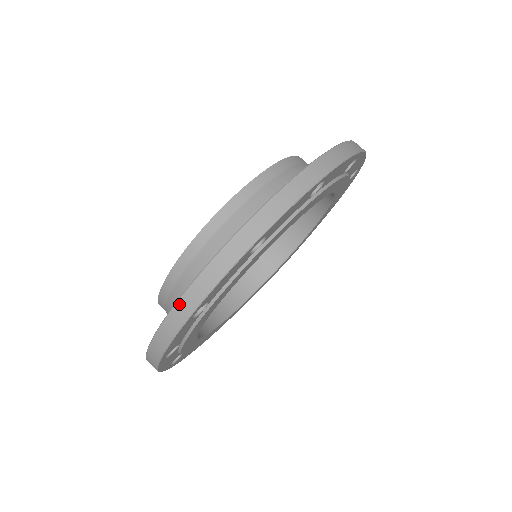
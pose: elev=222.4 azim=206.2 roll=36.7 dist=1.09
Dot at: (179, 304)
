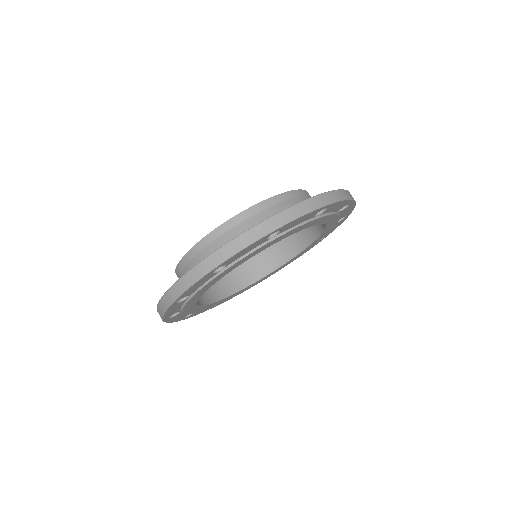
Dot at: occluded
